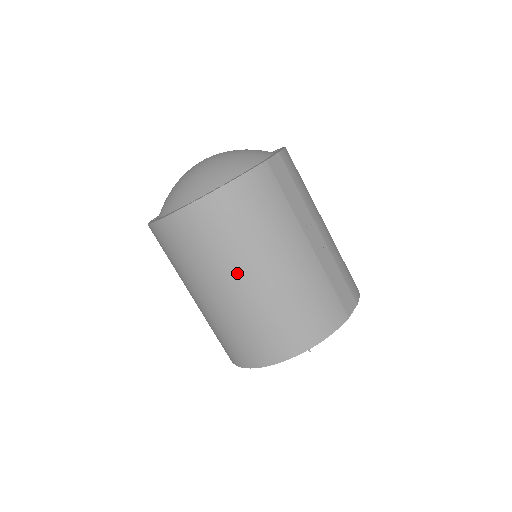
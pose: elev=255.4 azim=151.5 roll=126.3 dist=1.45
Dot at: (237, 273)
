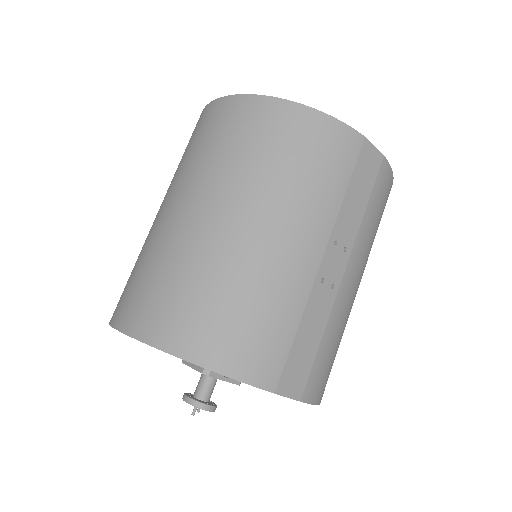
Dot at: (218, 196)
